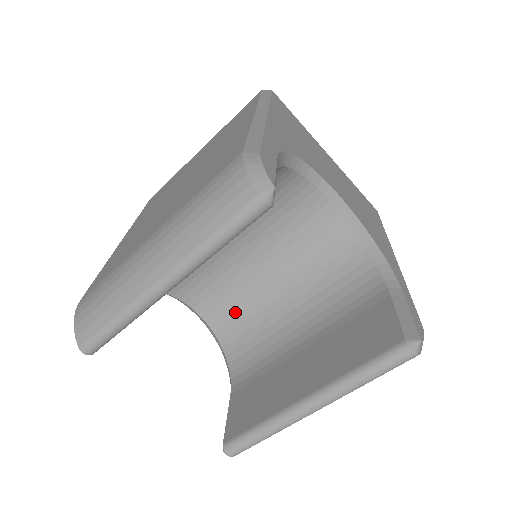
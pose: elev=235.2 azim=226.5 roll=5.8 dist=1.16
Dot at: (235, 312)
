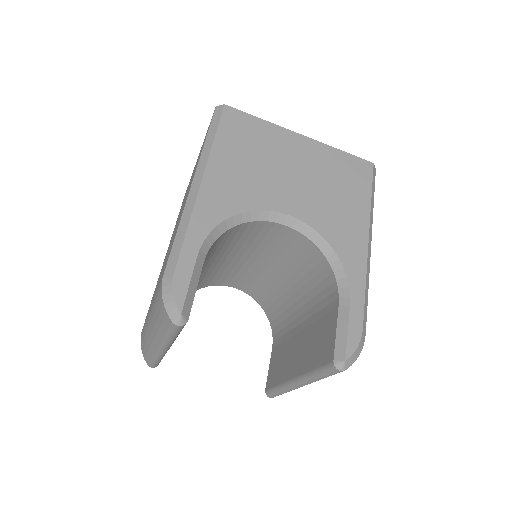
Dot at: (261, 289)
